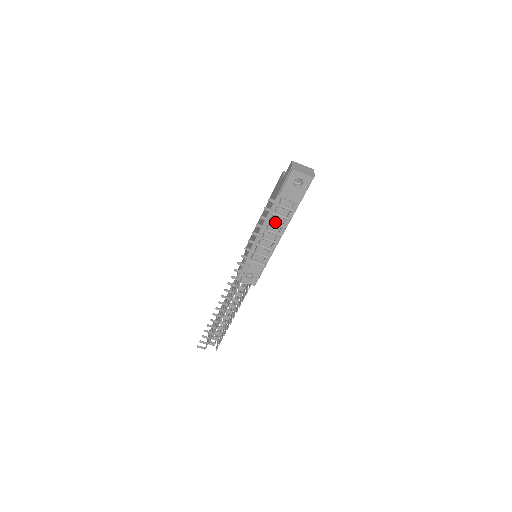
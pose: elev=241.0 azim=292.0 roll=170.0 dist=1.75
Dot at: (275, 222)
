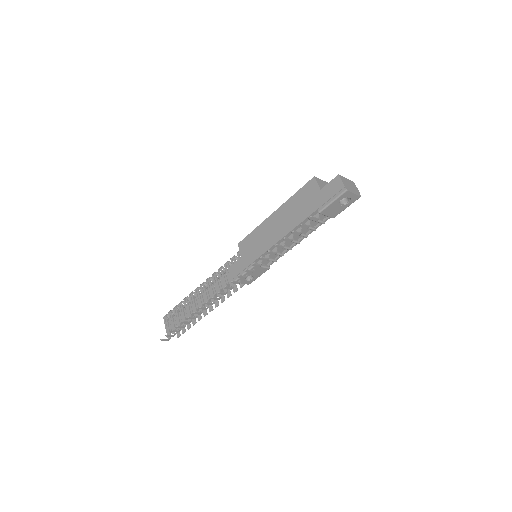
Dot at: occluded
